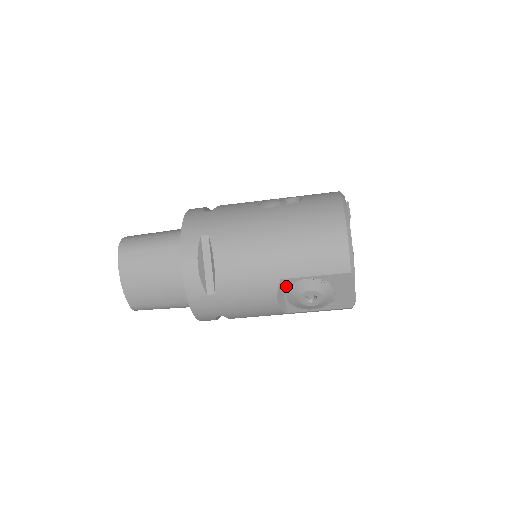
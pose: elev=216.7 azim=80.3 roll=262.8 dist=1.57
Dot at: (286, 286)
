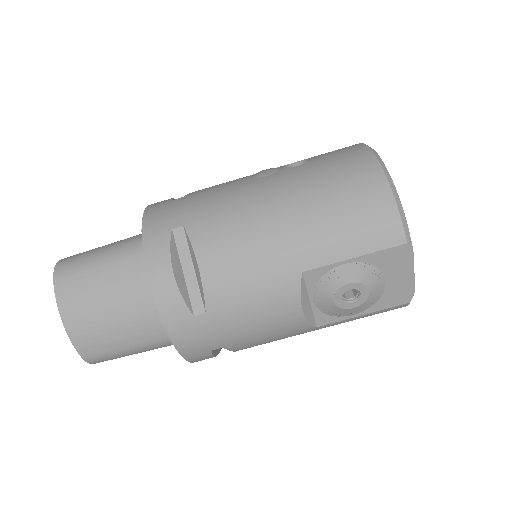
Dot at: (311, 282)
